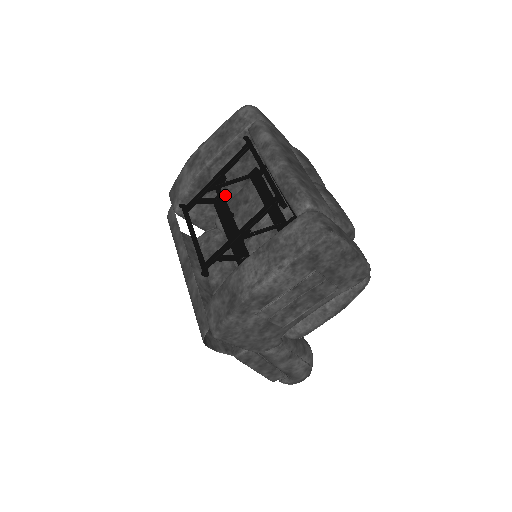
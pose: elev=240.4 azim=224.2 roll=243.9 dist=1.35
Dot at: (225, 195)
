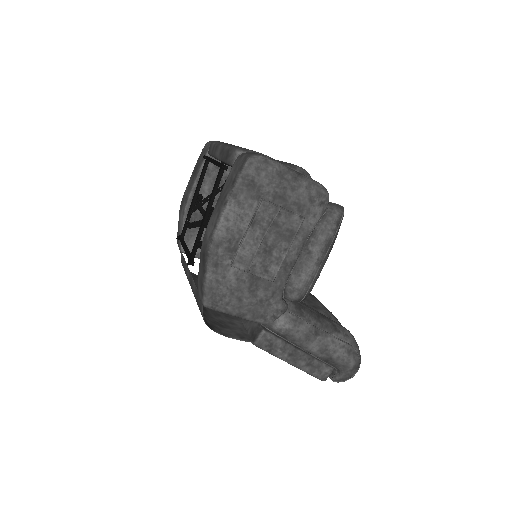
Dot at: occluded
